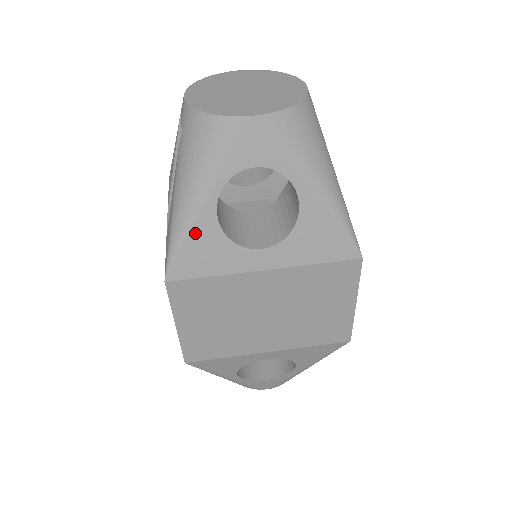
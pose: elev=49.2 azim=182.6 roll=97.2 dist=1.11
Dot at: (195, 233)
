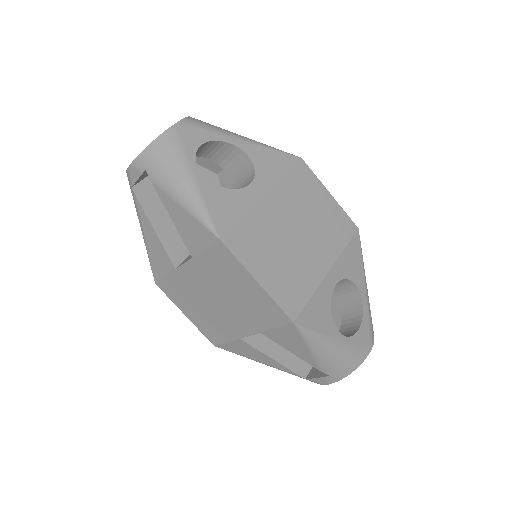
Dot at: (207, 197)
